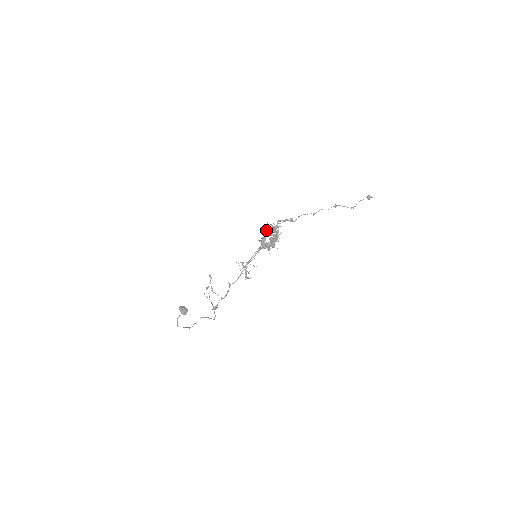
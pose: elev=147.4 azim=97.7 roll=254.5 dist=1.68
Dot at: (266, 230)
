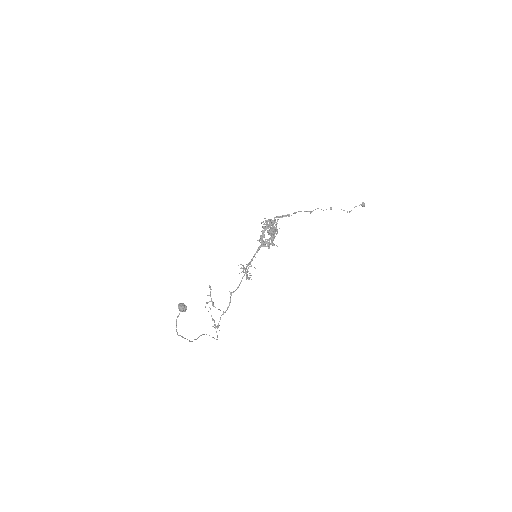
Dot at: occluded
